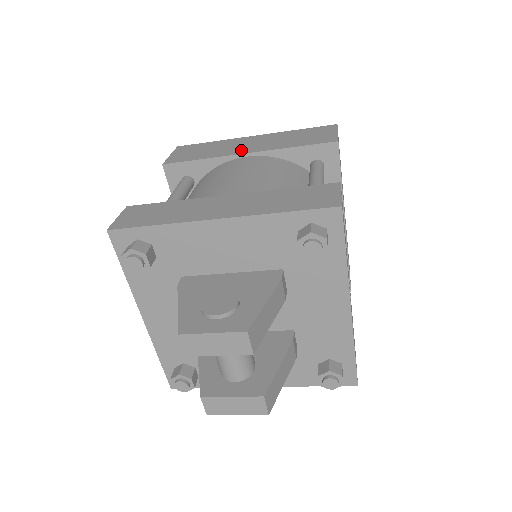
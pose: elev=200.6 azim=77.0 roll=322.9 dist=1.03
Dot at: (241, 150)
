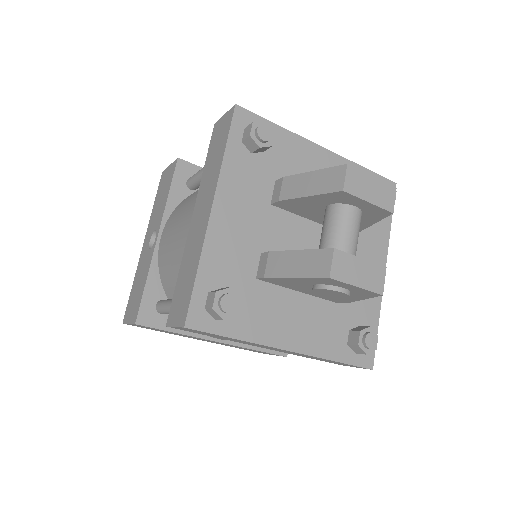
Dot at: occluded
